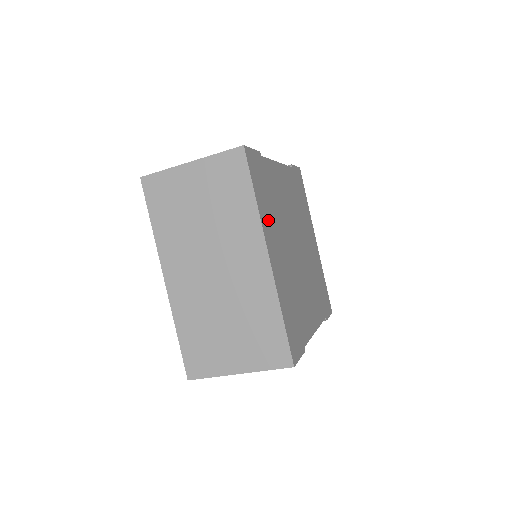
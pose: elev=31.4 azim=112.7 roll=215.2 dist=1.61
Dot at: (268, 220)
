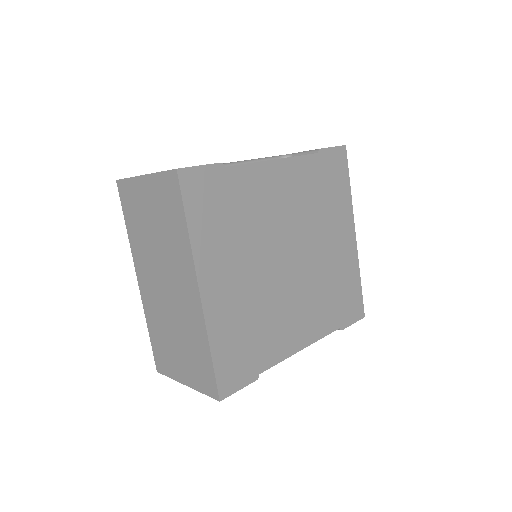
Dot at: (214, 246)
